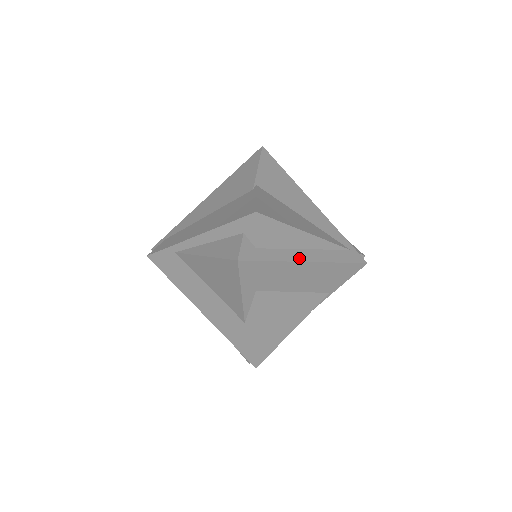
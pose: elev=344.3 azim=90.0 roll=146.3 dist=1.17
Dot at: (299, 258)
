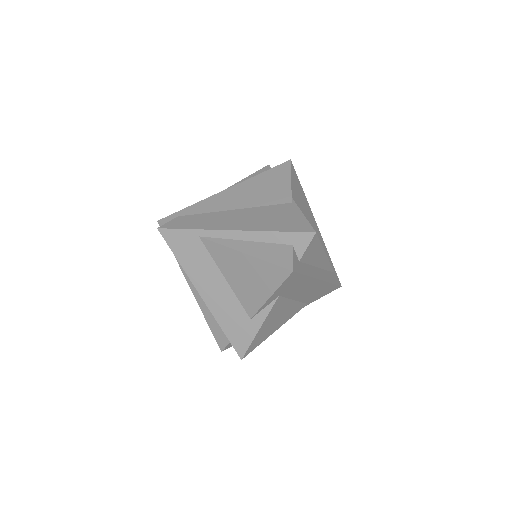
Dot at: (317, 275)
